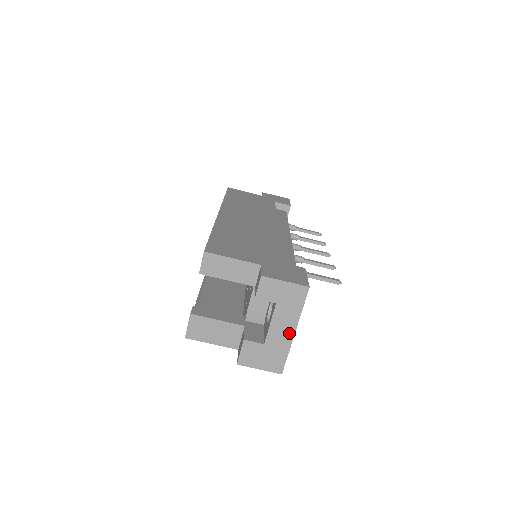
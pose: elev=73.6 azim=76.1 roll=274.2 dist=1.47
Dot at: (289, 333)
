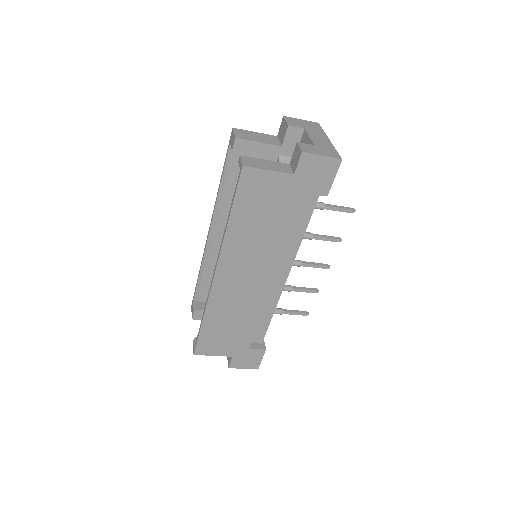
Dot at: occluded
